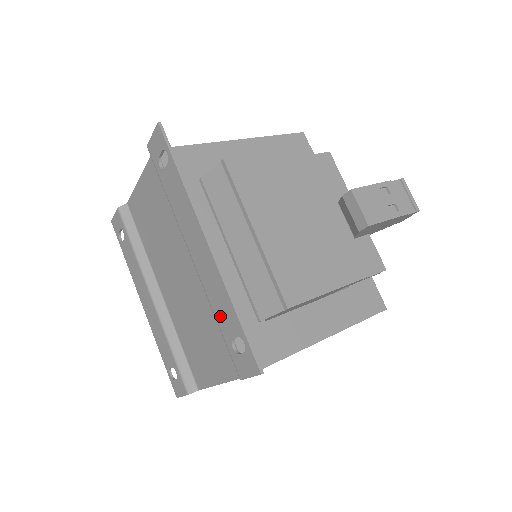
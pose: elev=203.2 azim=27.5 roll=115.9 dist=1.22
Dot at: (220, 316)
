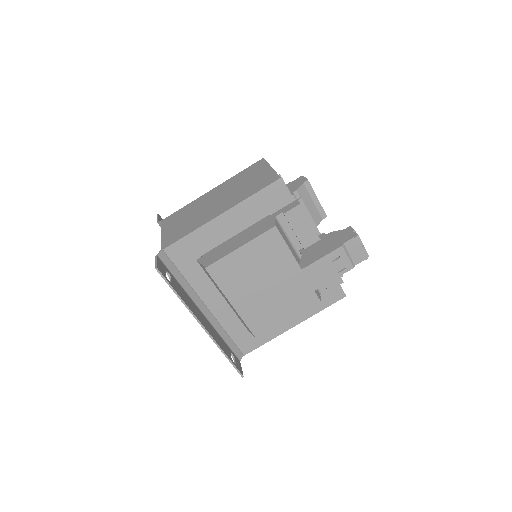
Dot at: occluded
